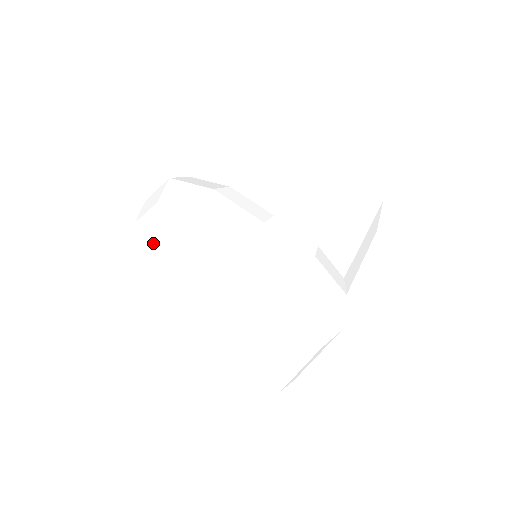
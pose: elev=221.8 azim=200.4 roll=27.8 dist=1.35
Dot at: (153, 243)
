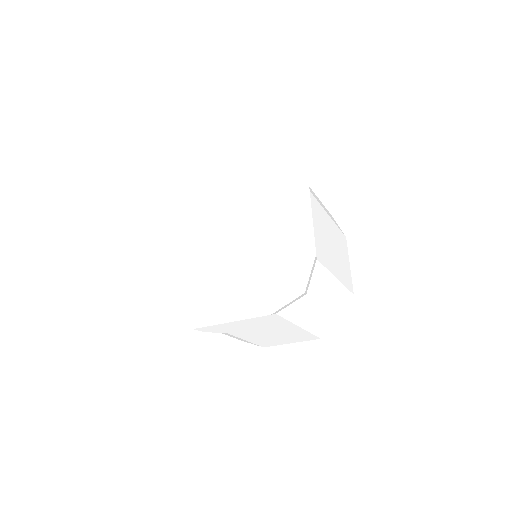
Dot at: (243, 164)
